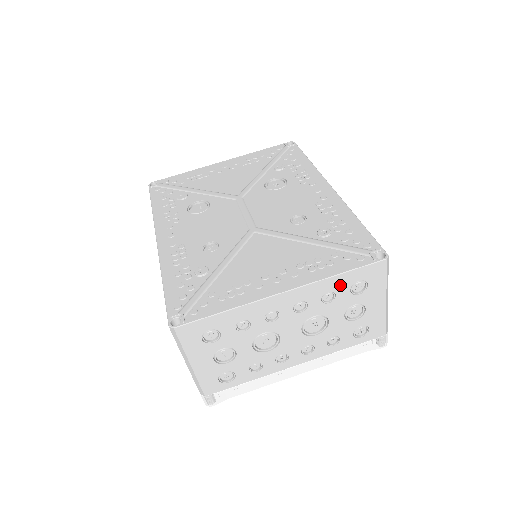
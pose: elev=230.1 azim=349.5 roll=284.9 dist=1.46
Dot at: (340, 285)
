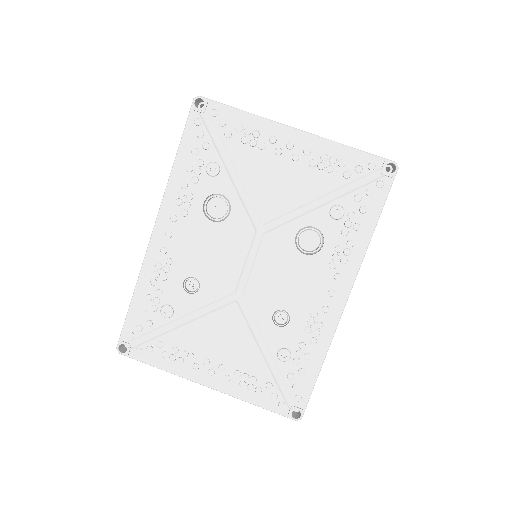
Dot at: occluded
